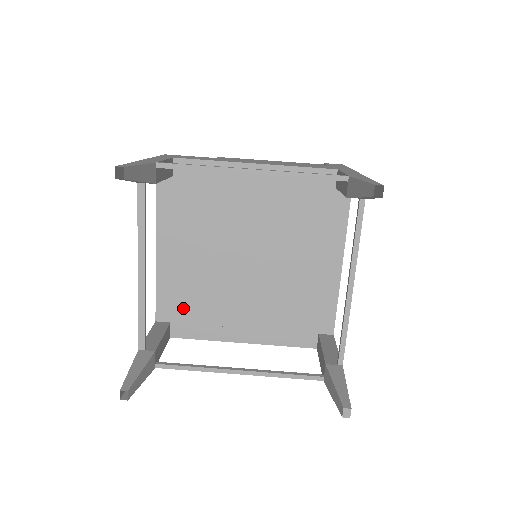
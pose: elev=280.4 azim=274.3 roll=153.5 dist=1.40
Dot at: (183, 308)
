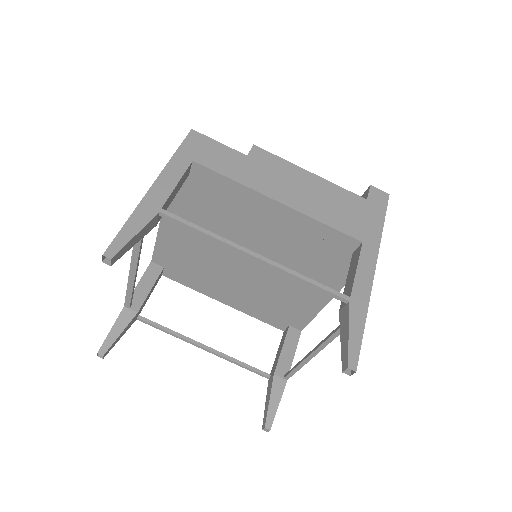
Dot at: (177, 264)
